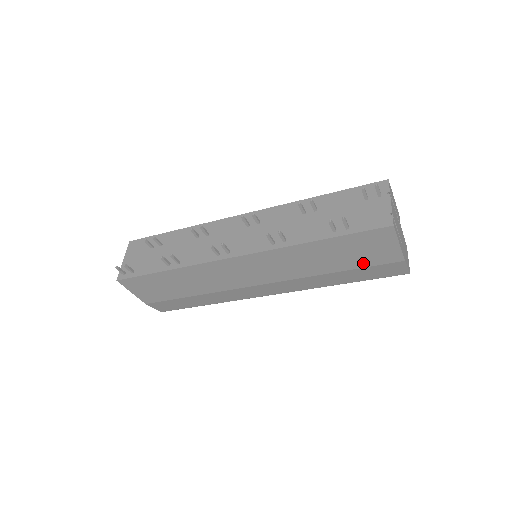
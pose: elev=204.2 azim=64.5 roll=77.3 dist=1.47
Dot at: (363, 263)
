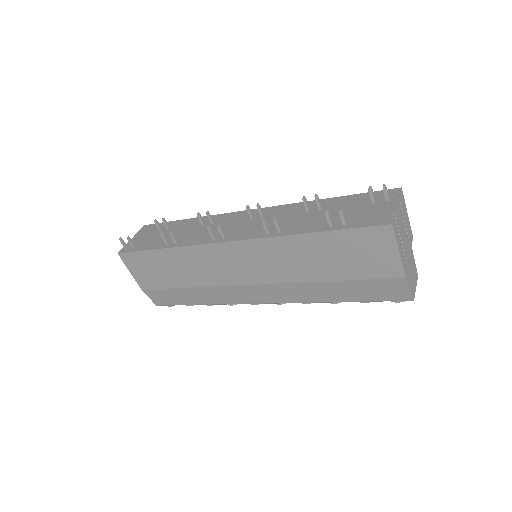
Dot at: (359, 273)
